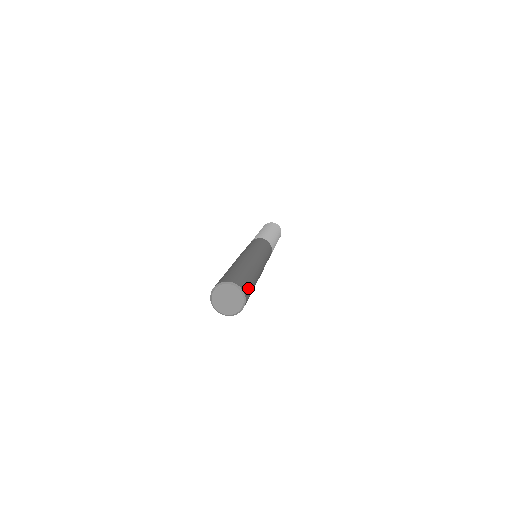
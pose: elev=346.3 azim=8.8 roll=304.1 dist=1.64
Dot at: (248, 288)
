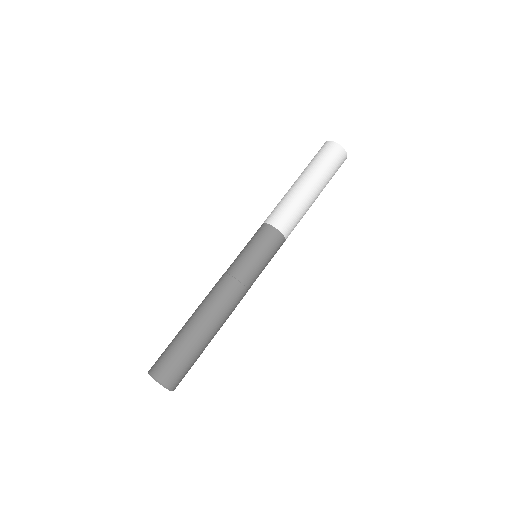
Dot at: (177, 370)
